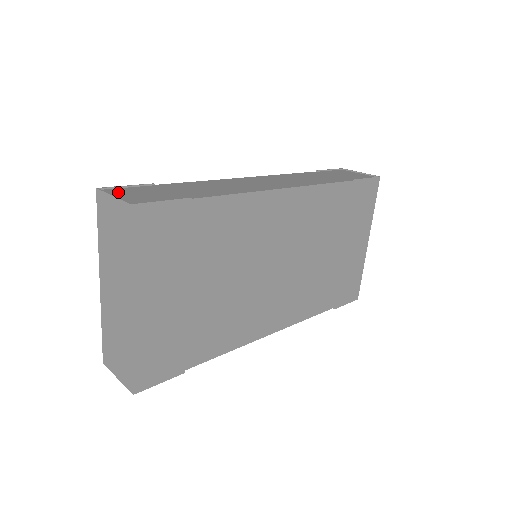
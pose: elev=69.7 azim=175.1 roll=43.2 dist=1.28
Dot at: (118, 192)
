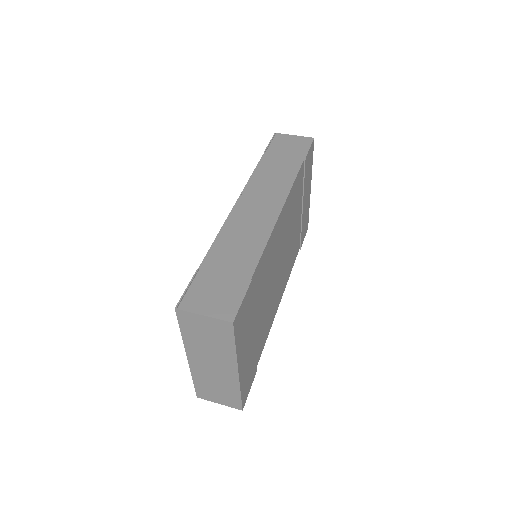
Dot at: (195, 303)
